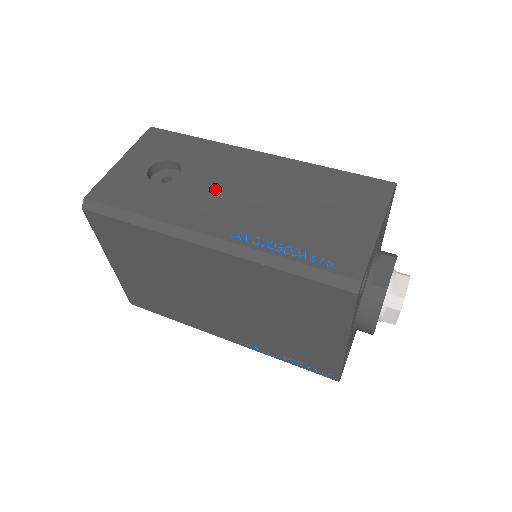
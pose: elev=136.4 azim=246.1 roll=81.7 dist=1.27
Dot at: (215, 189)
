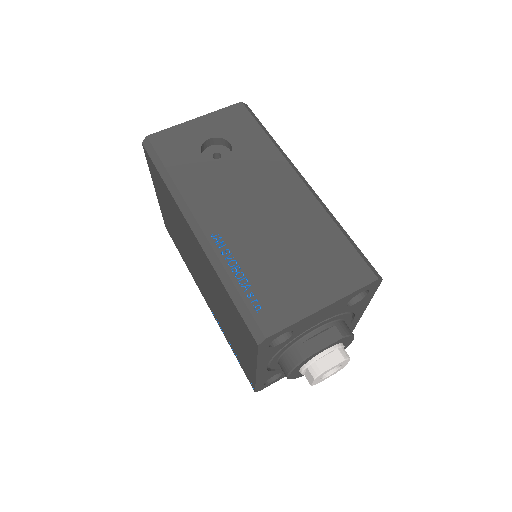
Dot at: (237, 188)
